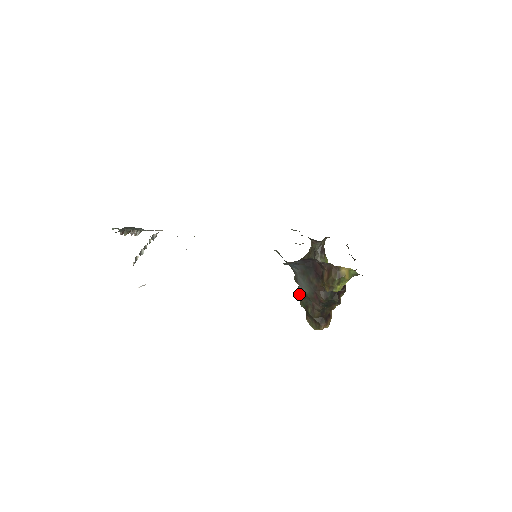
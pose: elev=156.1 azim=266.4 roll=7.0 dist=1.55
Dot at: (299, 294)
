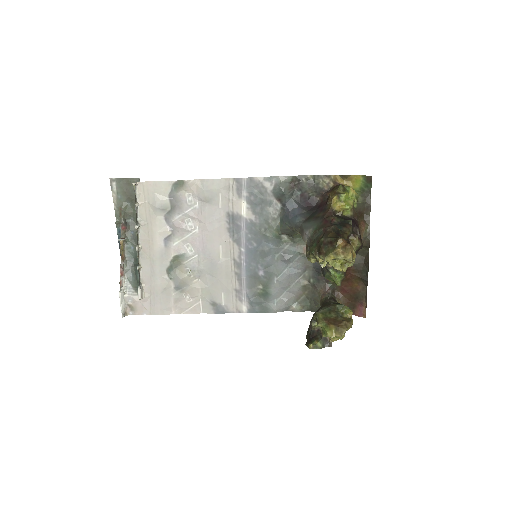
Dot at: (308, 252)
